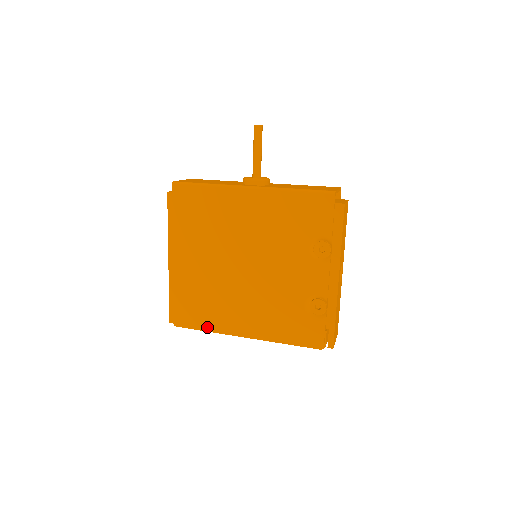
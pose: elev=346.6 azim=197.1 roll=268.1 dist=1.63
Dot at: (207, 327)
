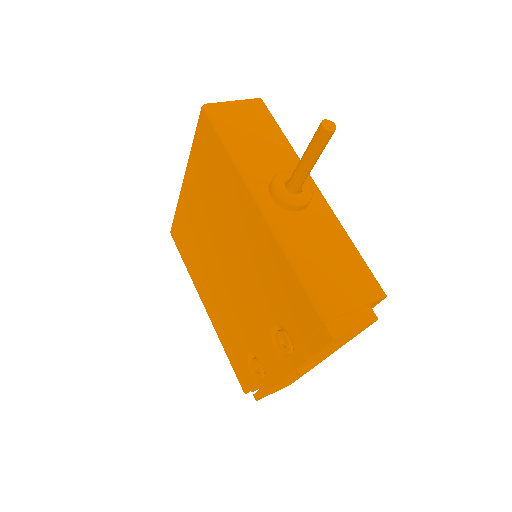
Dot at: (187, 265)
